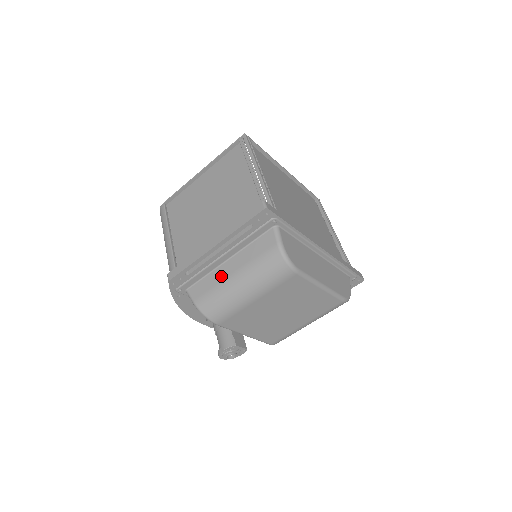
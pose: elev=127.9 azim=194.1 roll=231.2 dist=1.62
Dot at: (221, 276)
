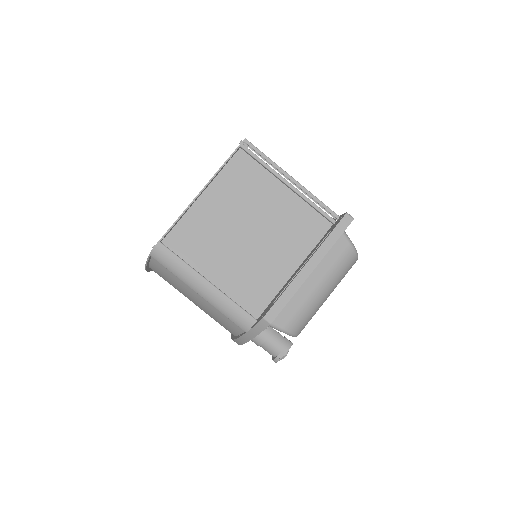
Dot at: (305, 293)
